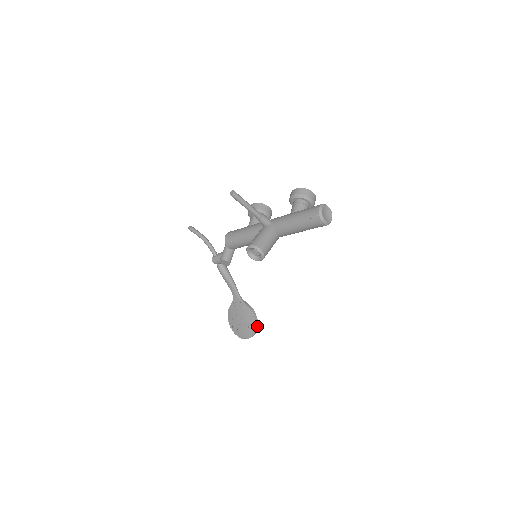
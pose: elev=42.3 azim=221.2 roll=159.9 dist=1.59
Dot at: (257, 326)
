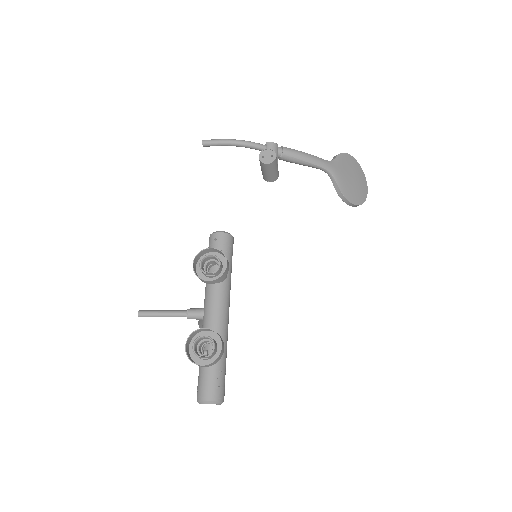
Dot at: (358, 205)
